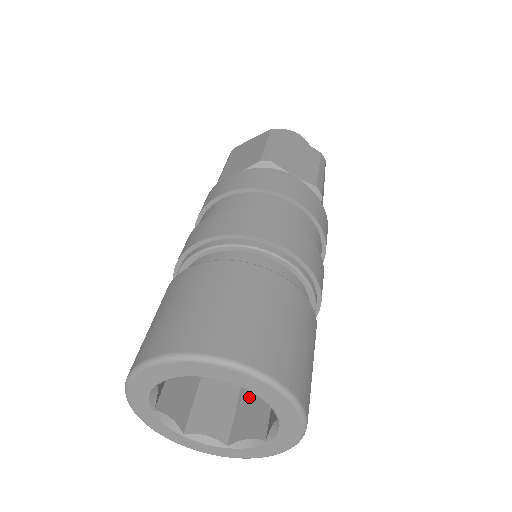
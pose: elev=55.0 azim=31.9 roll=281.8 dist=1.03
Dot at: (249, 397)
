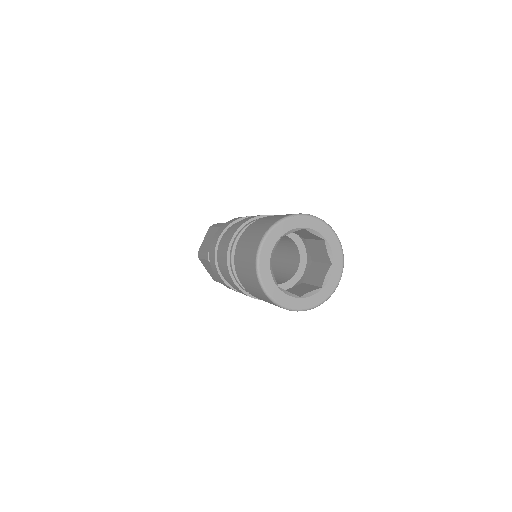
Dot at: (311, 277)
